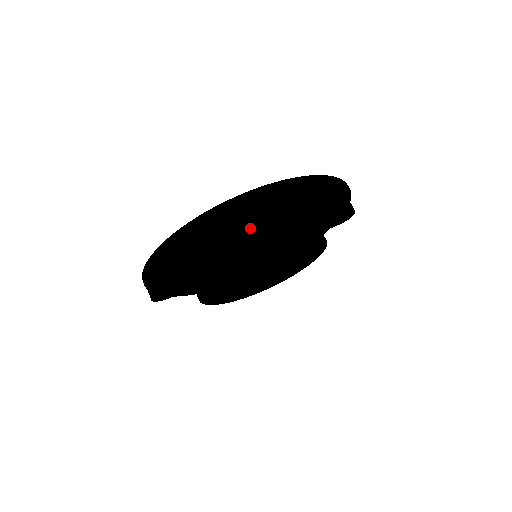
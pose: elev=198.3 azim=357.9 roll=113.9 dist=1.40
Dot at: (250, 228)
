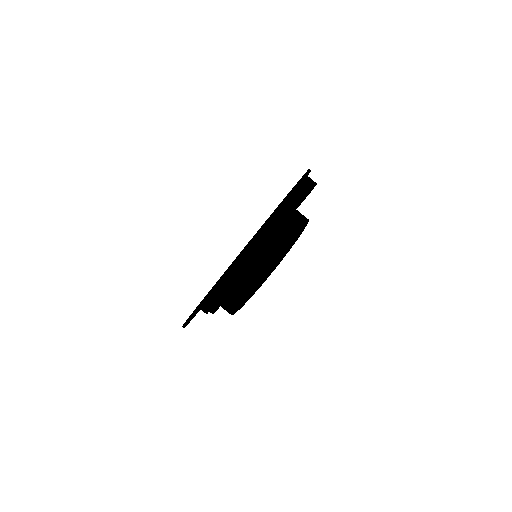
Dot at: occluded
